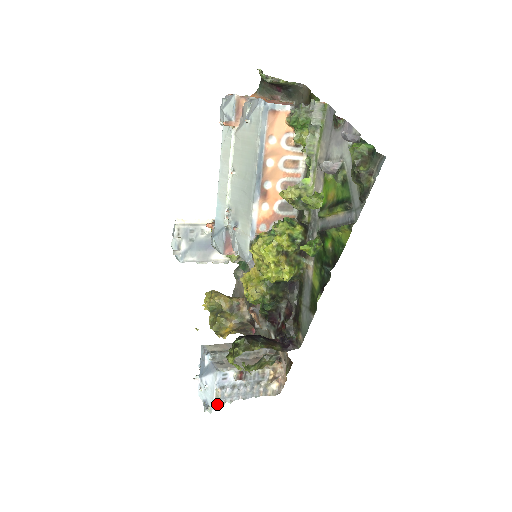
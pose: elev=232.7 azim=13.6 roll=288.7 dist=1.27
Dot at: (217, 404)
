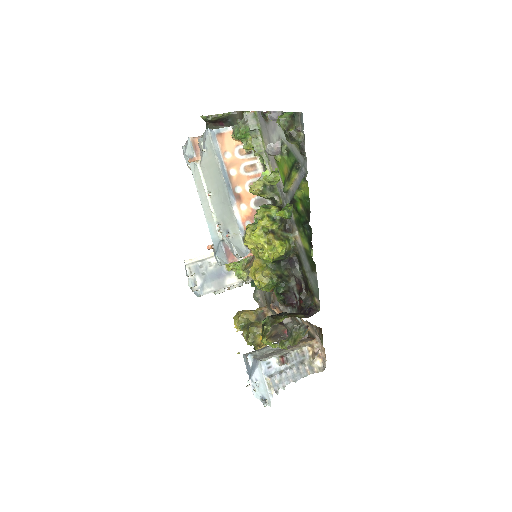
Dot at: (272, 393)
